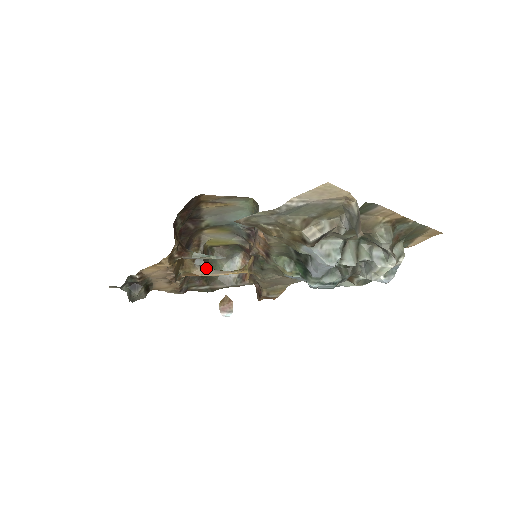
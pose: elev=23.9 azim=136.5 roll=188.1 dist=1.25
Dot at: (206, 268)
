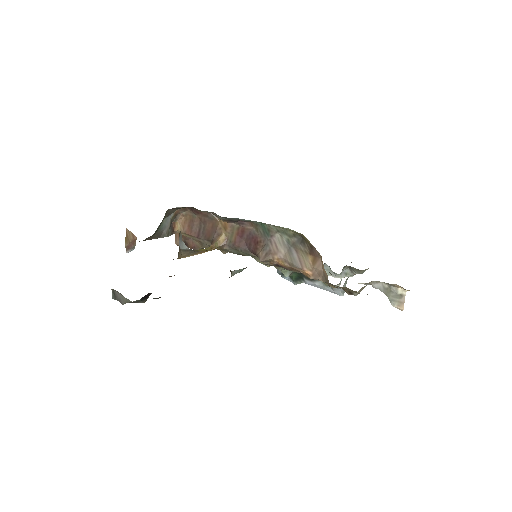
Dot at: (188, 251)
